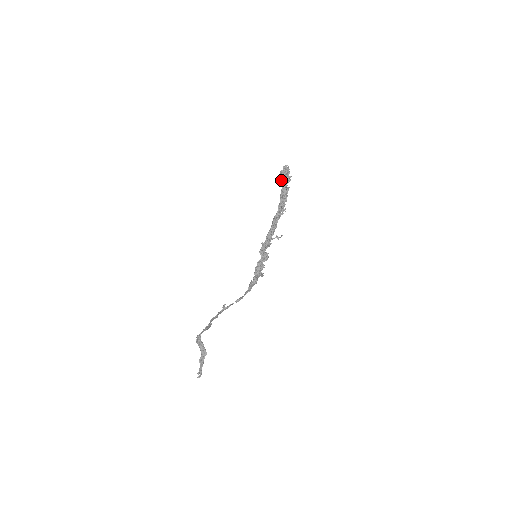
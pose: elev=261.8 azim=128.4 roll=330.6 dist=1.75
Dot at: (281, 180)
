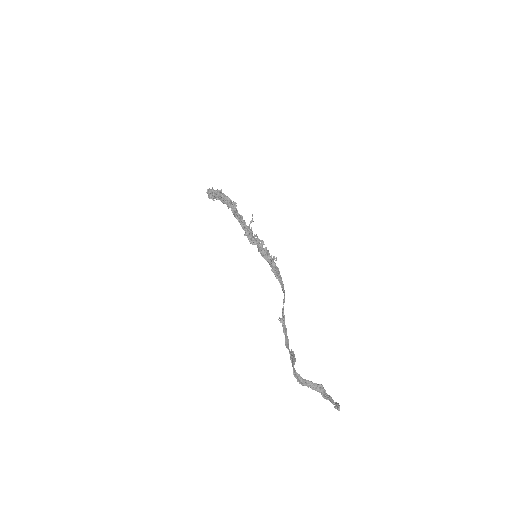
Dot at: (213, 198)
